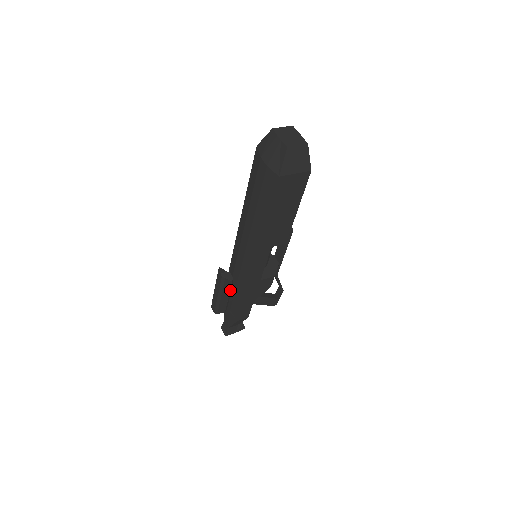
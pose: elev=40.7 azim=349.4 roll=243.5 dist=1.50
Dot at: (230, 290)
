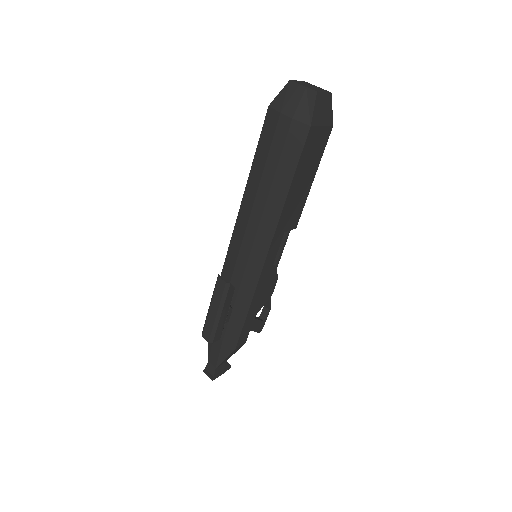
Dot at: (230, 304)
